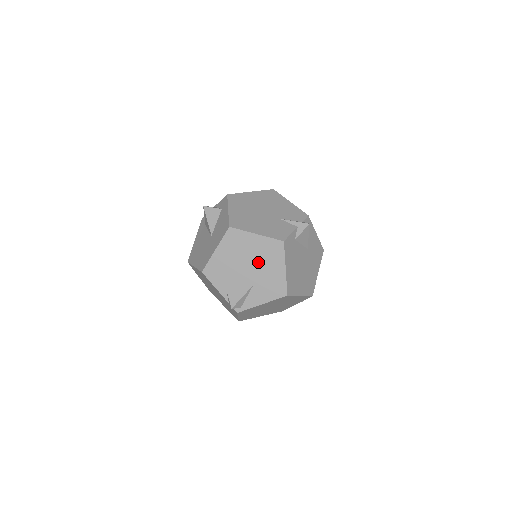
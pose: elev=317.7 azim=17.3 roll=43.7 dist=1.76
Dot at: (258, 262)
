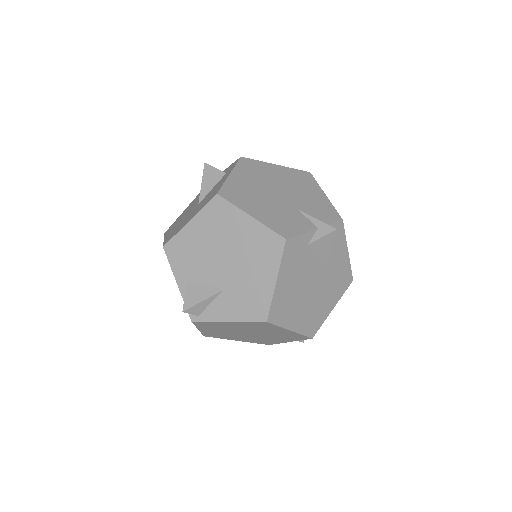
Dot at: (241, 258)
